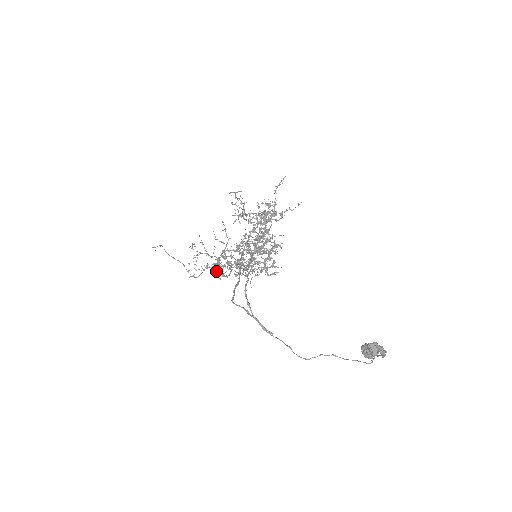
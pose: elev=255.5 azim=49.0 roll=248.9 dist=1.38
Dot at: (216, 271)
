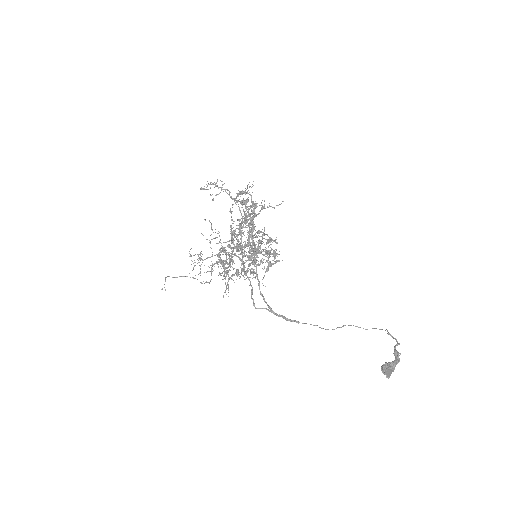
Dot at: occluded
